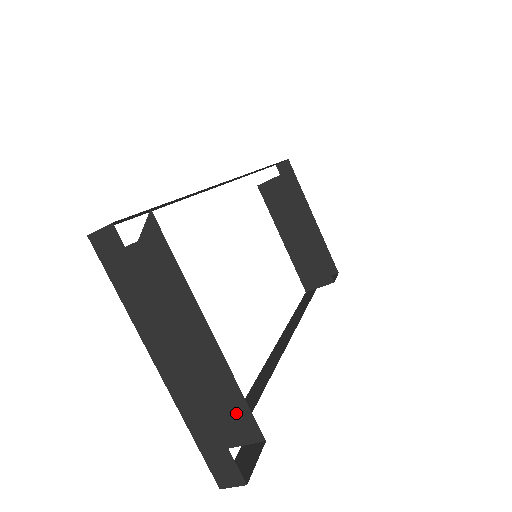
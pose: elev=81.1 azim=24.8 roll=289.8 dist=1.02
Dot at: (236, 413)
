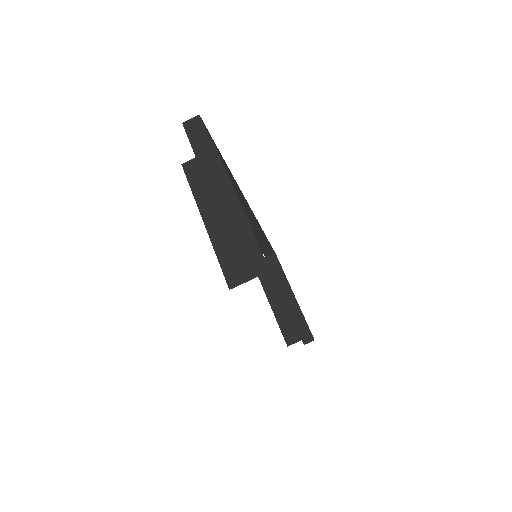
Dot at: occluded
